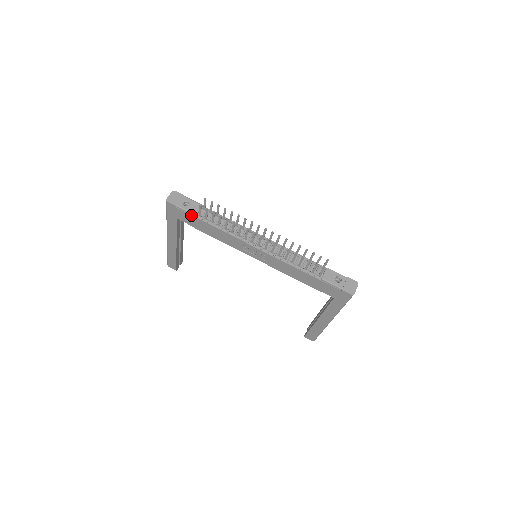
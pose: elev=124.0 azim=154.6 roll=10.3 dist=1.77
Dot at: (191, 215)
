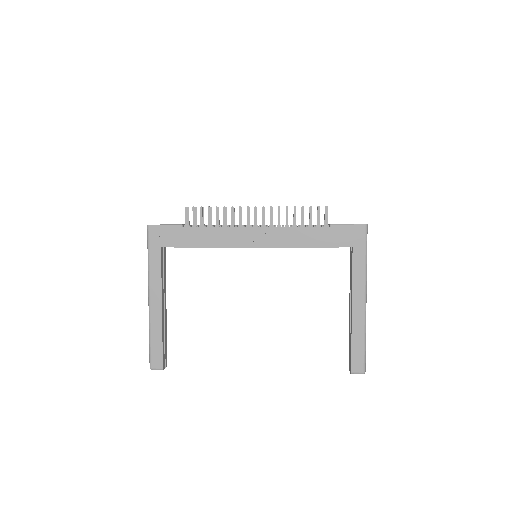
Dot at: (177, 227)
